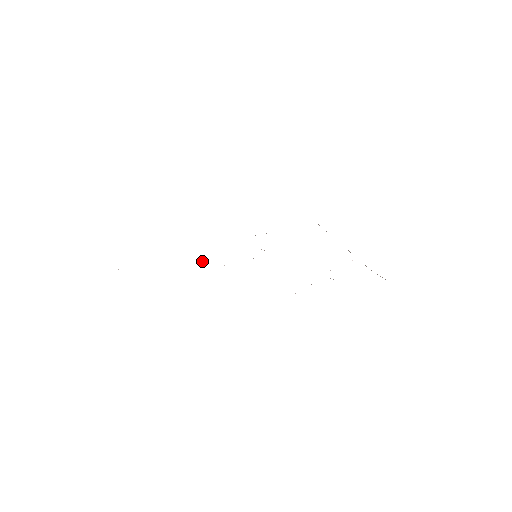
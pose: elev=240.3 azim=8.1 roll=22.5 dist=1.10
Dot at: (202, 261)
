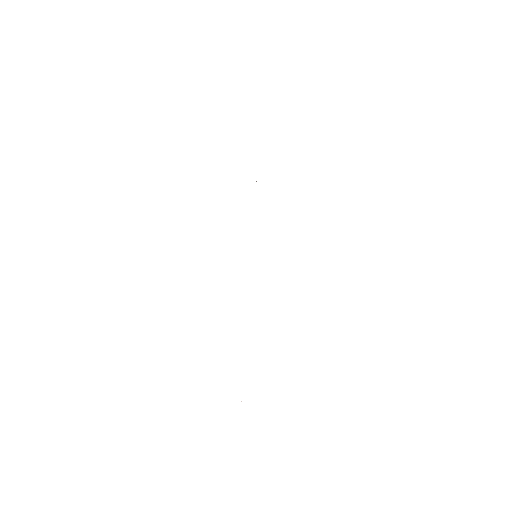
Dot at: occluded
